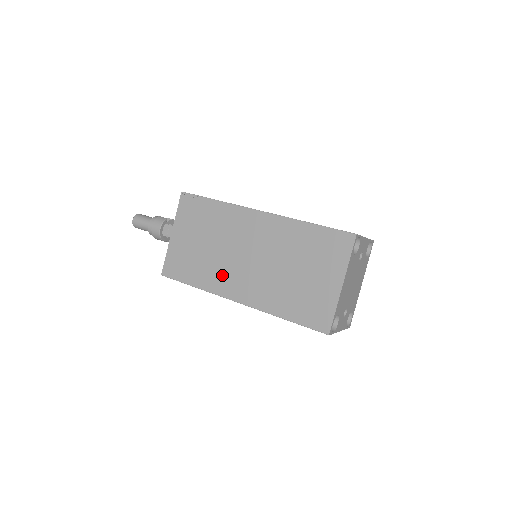
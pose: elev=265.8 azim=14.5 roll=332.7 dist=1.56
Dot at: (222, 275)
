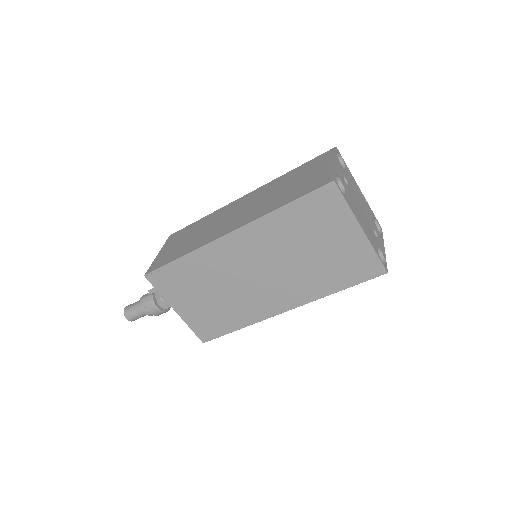
Dot at: (252, 304)
